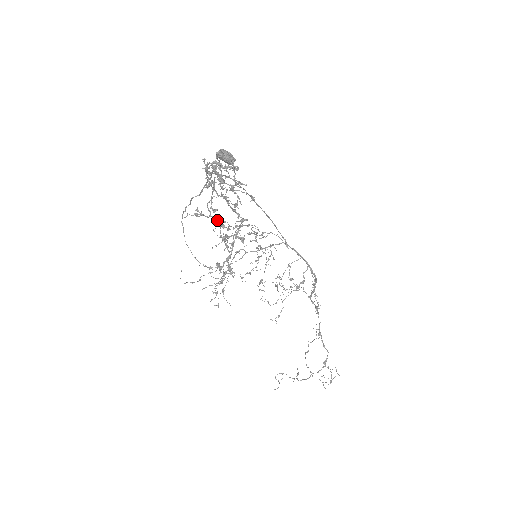
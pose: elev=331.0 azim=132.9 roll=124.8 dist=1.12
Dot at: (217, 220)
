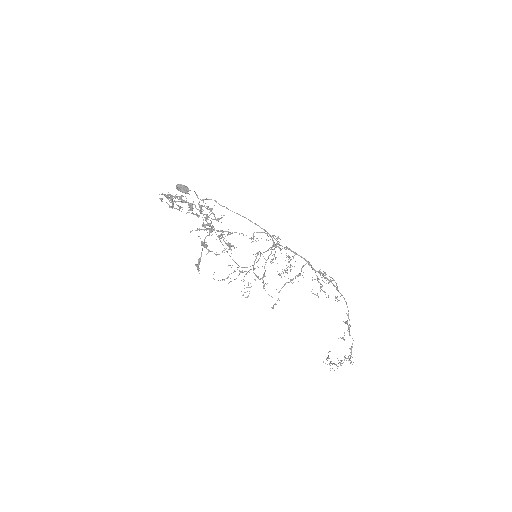
Dot at: (218, 231)
